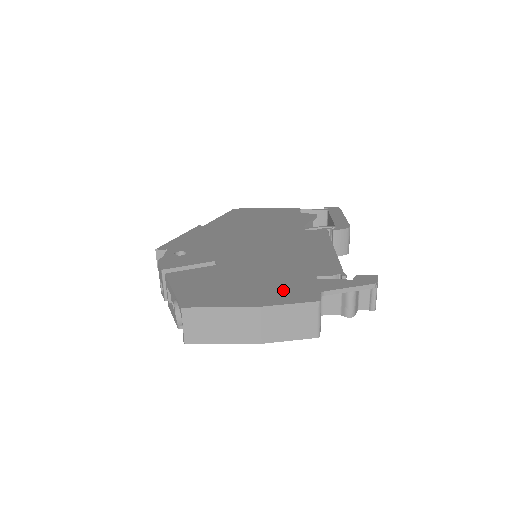
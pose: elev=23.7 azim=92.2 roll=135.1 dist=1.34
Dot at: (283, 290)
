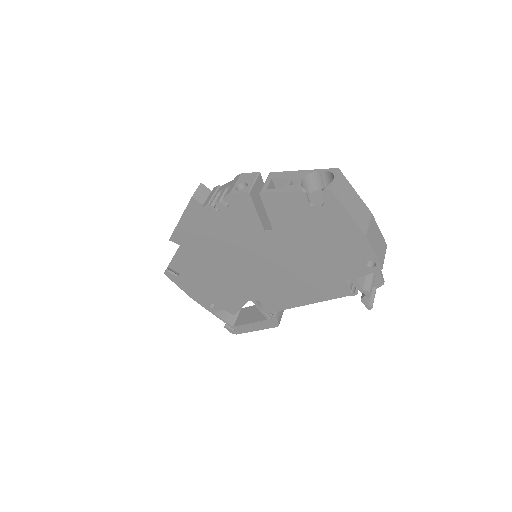
Dot at: occluded
